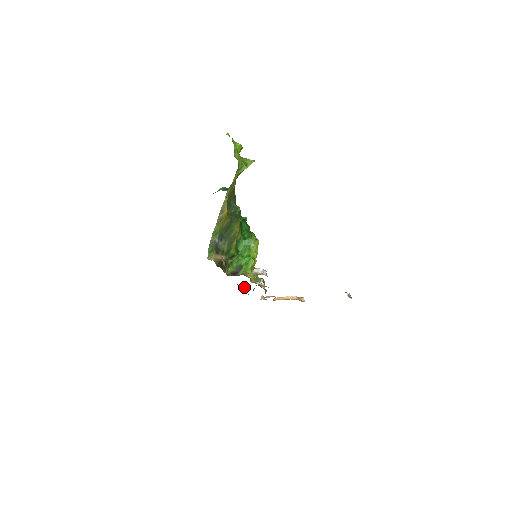
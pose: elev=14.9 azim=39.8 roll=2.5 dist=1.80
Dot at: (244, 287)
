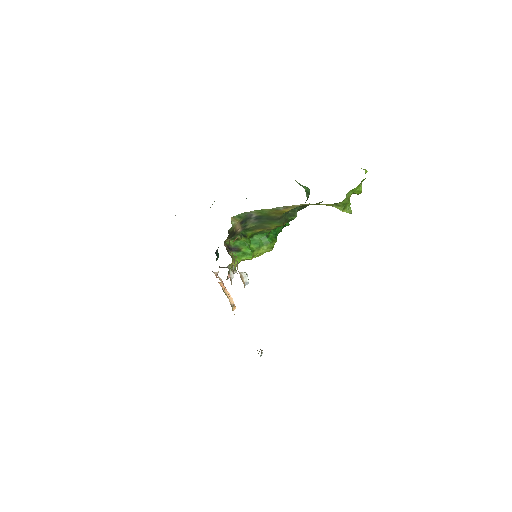
Dot at: occluded
